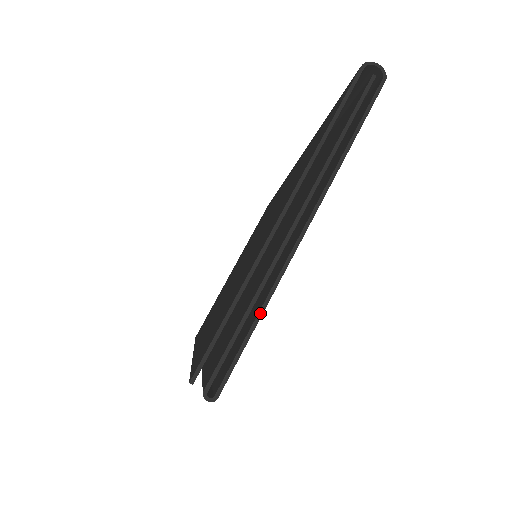
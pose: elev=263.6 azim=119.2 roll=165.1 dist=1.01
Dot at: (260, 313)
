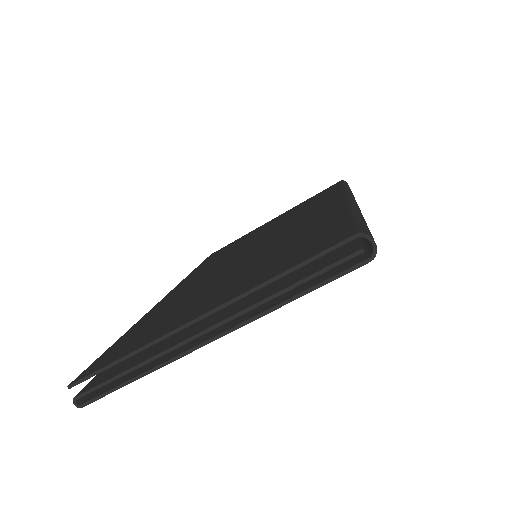
Dot at: (140, 376)
